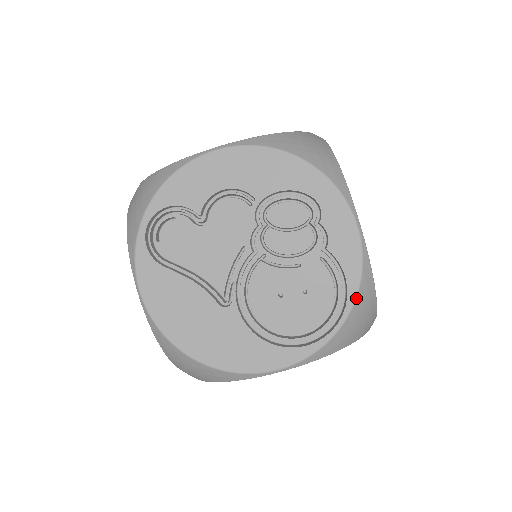
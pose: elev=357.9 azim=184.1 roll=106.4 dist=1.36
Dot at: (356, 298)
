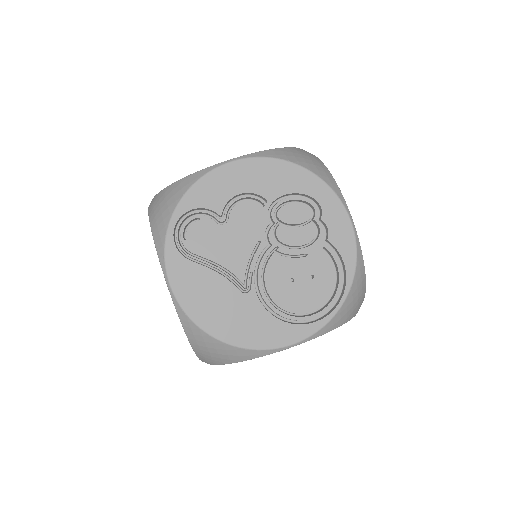
Dot at: (353, 280)
